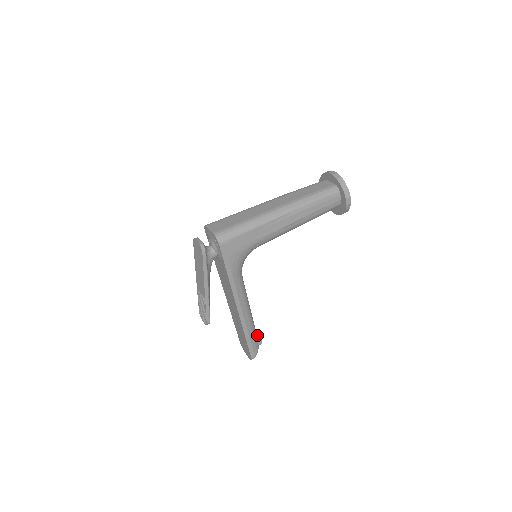
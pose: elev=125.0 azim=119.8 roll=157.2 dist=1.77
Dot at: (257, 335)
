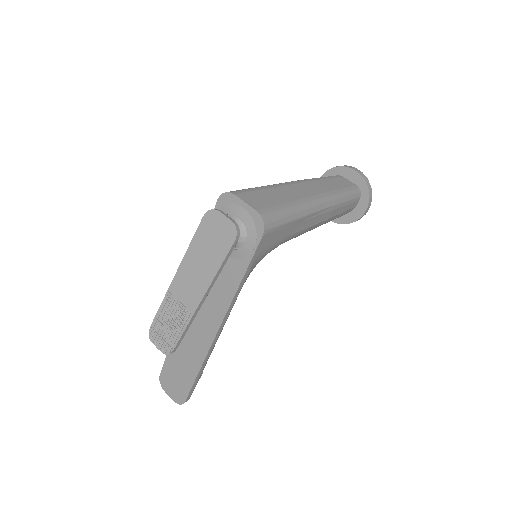
Dot at: occluded
